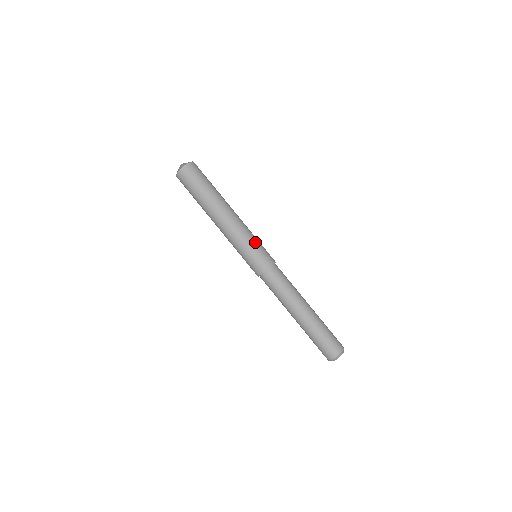
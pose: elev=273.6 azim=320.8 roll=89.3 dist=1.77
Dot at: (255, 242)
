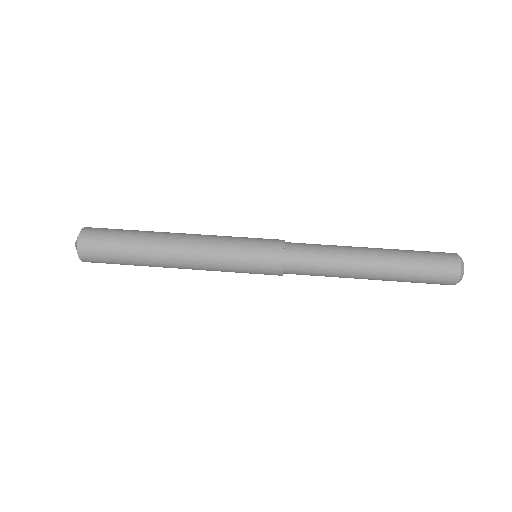
Dot at: (240, 238)
